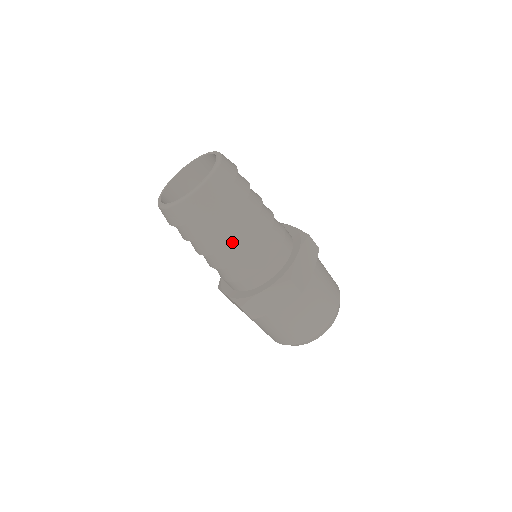
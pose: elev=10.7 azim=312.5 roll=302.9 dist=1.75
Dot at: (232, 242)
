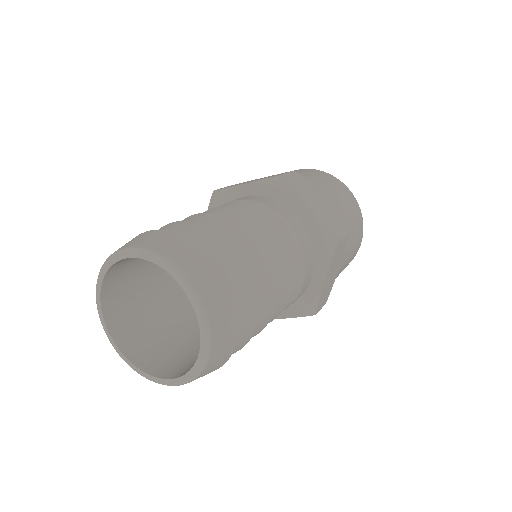
Dot at: occluded
